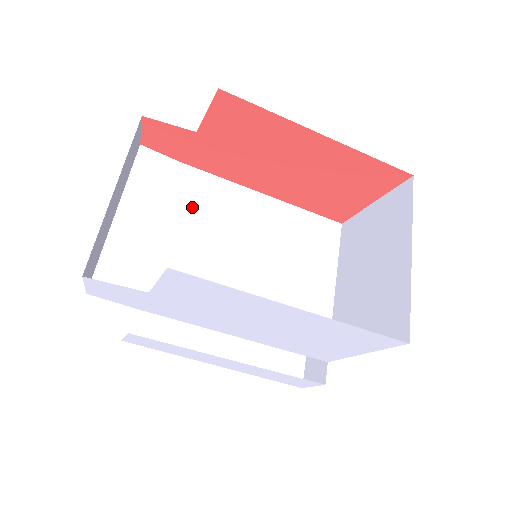
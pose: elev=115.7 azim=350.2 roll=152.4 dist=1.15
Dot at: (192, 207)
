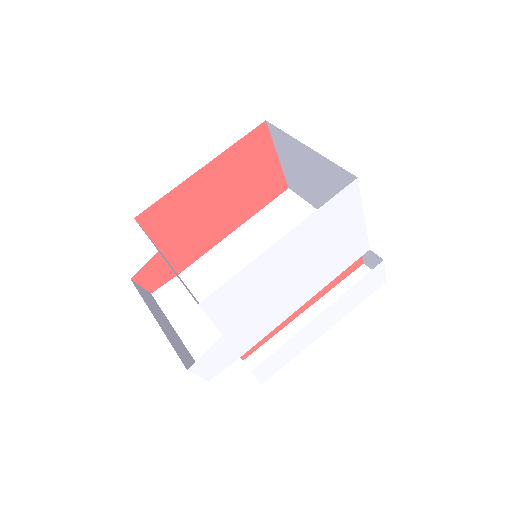
Dot at: (208, 284)
